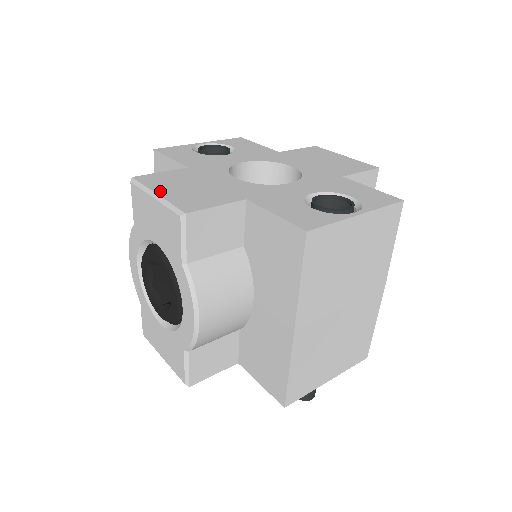
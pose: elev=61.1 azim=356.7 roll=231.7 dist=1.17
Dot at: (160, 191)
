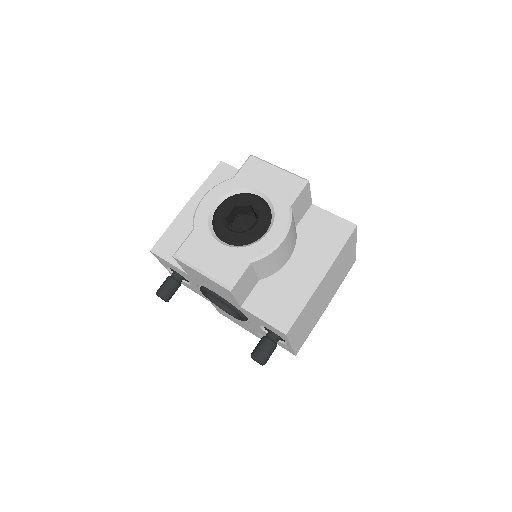
Dot at: occluded
